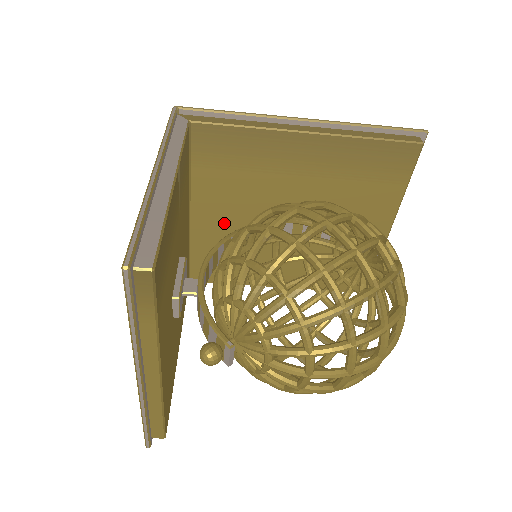
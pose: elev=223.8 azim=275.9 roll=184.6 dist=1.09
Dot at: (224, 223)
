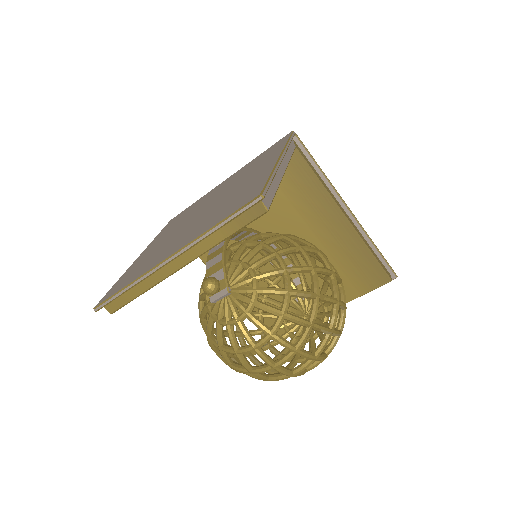
Dot at: occluded
